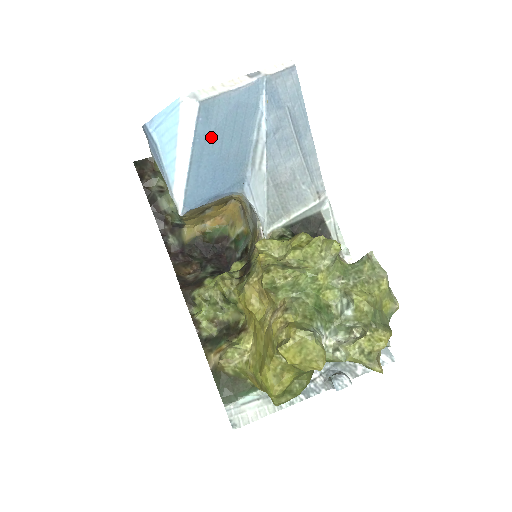
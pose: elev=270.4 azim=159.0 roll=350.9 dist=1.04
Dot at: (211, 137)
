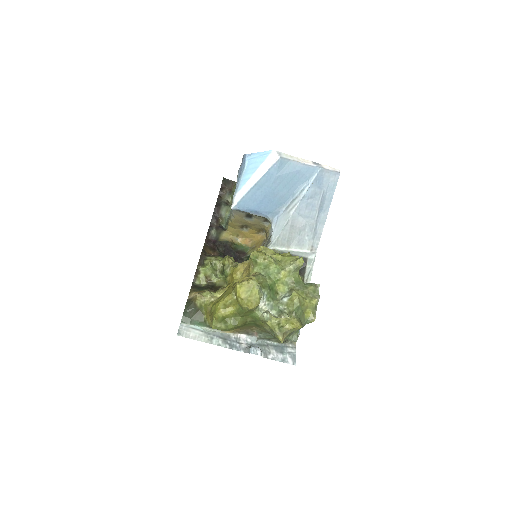
Dot at: (275, 178)
